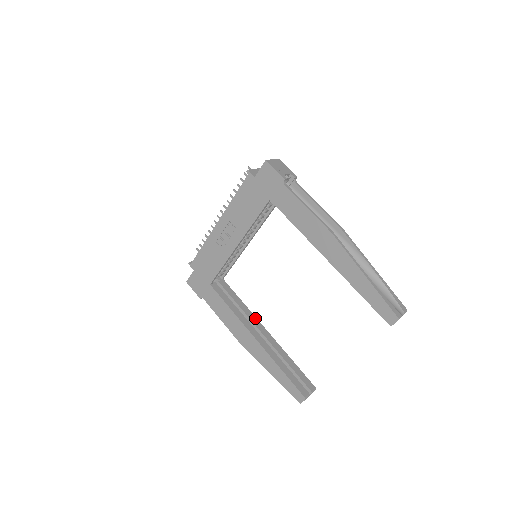
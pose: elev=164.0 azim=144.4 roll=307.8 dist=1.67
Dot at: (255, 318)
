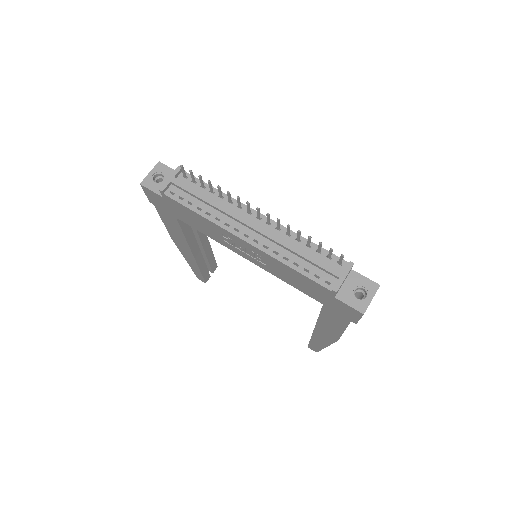
Dot at: occluded
